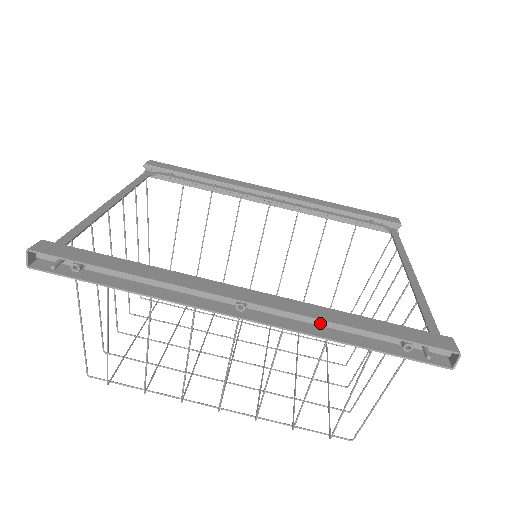
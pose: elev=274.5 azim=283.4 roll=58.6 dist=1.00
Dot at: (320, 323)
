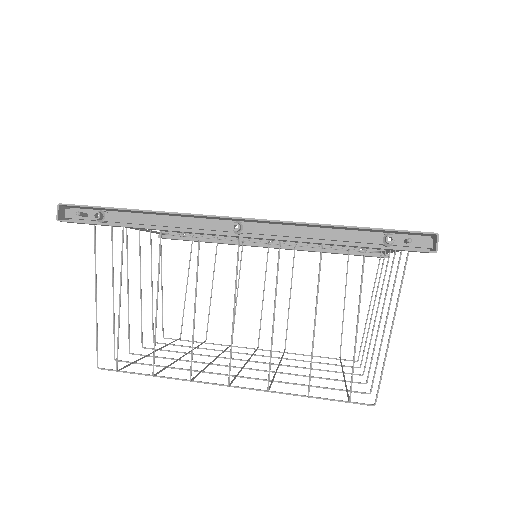
Dot at: (308, 235)
